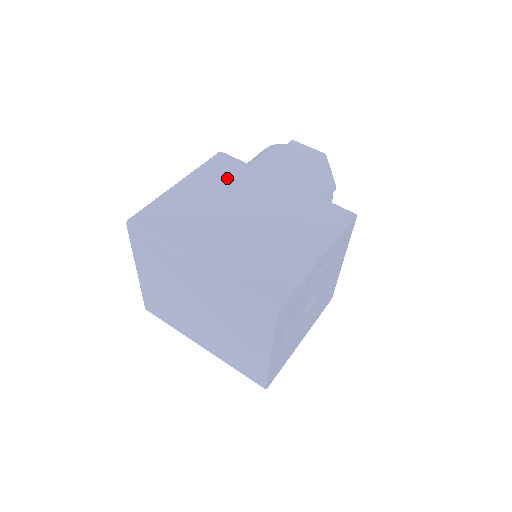
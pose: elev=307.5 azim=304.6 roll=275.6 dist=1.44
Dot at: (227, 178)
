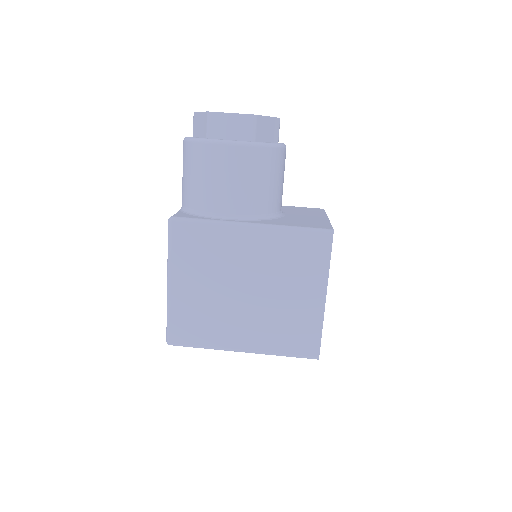
Dot at: (202, 255)
